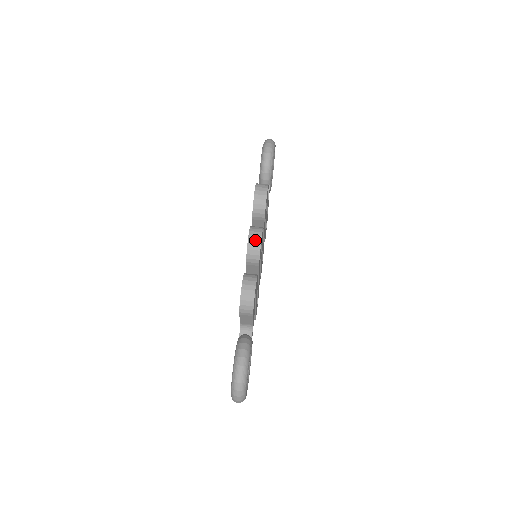
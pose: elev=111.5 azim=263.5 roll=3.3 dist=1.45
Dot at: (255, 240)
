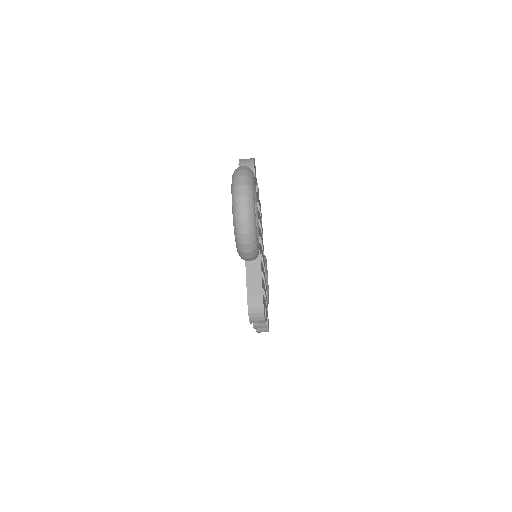
Dot at: occluded
